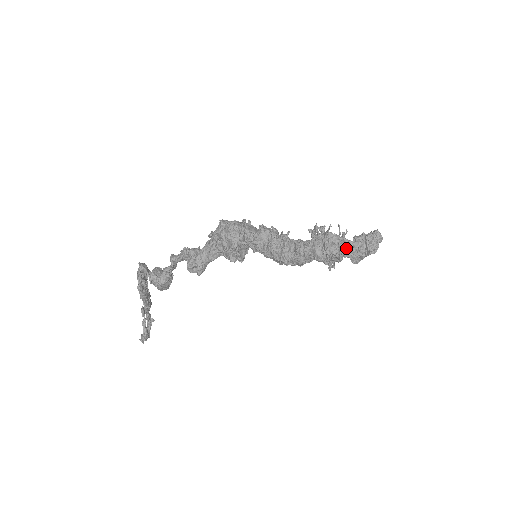
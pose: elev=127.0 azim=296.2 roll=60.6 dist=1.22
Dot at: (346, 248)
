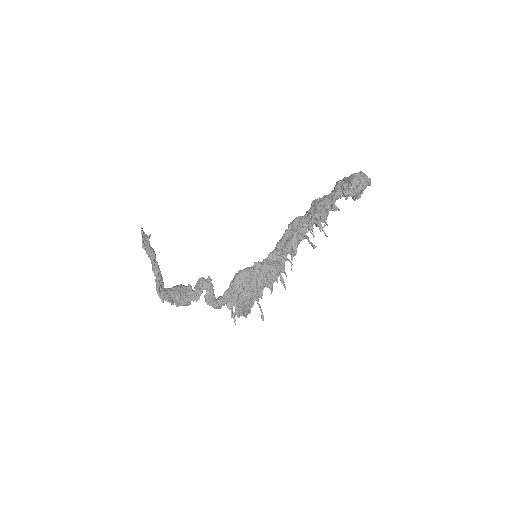
Dot at: occluded
